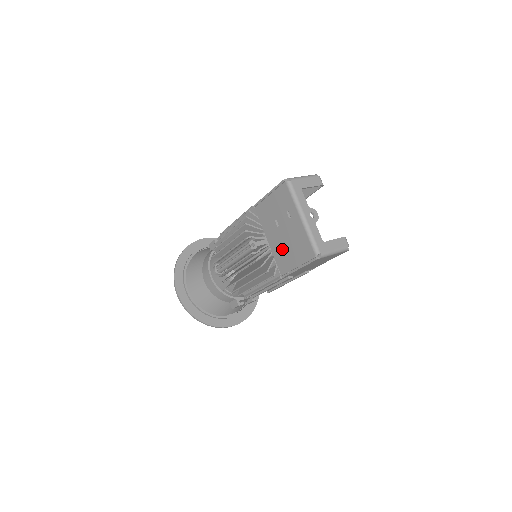
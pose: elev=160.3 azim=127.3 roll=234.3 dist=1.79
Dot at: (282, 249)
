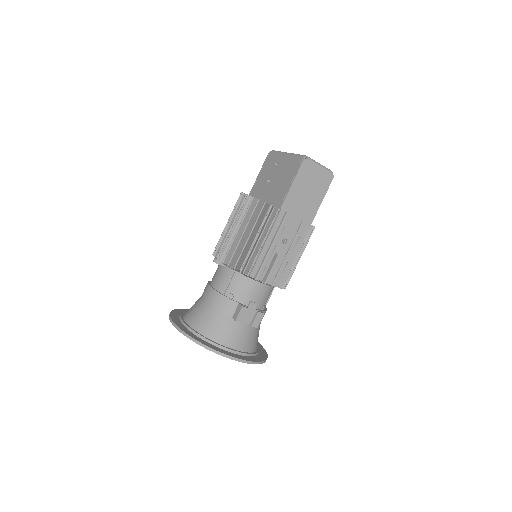
Dot at: (276, 190)
